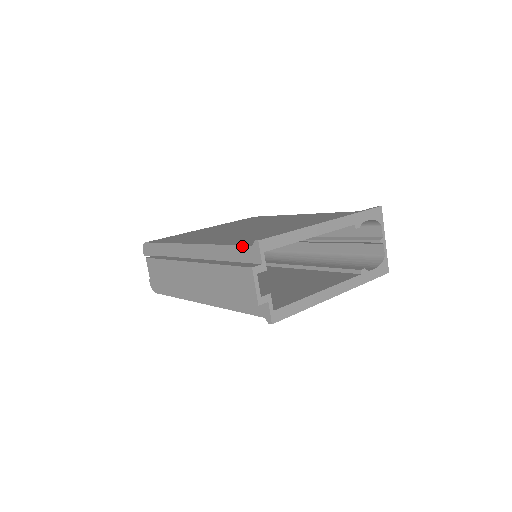
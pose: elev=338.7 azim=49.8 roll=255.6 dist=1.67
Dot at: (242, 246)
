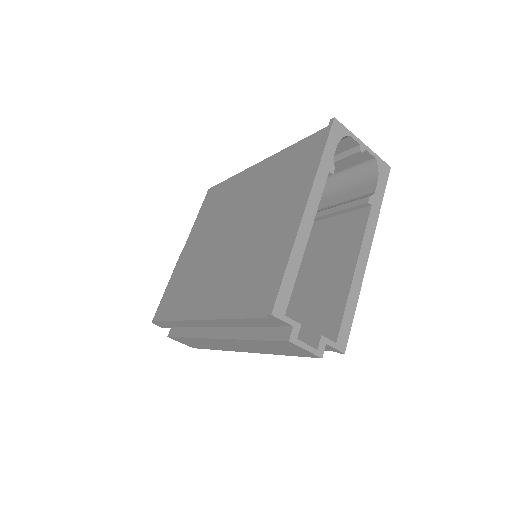
Dot at: (257, 319)
